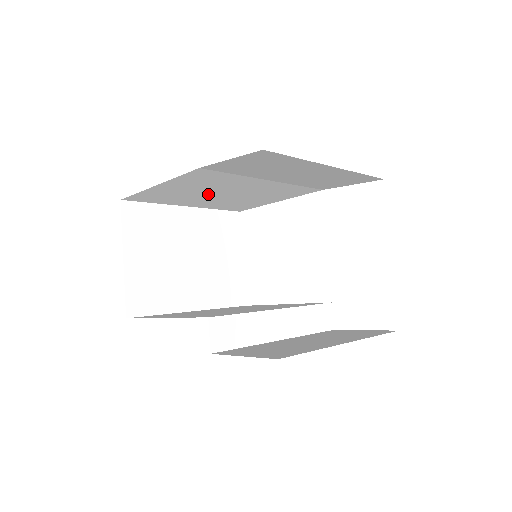
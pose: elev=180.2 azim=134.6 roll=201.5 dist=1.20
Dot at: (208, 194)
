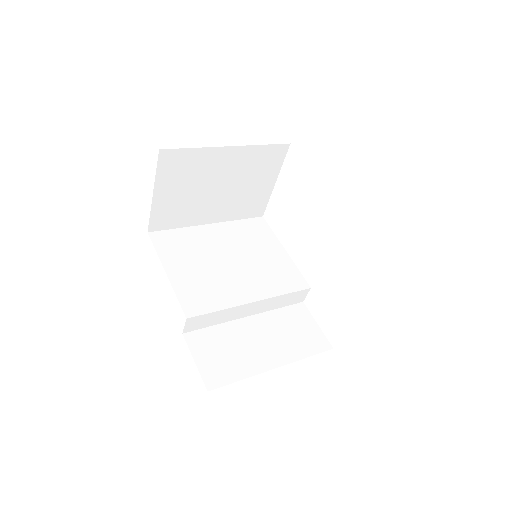
Dot at: occluded
